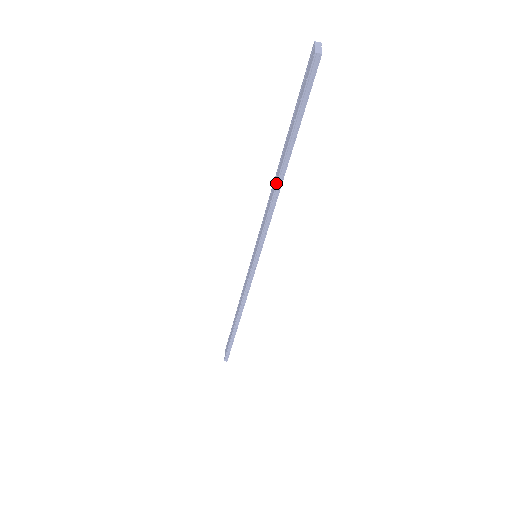
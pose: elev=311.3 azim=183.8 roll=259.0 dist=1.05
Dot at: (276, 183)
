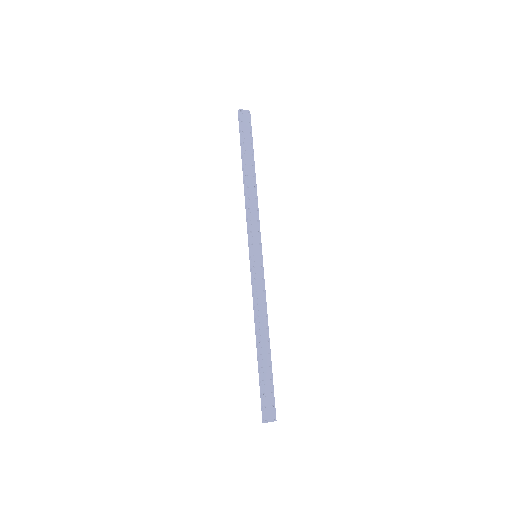
Dot at: (244, 183)
